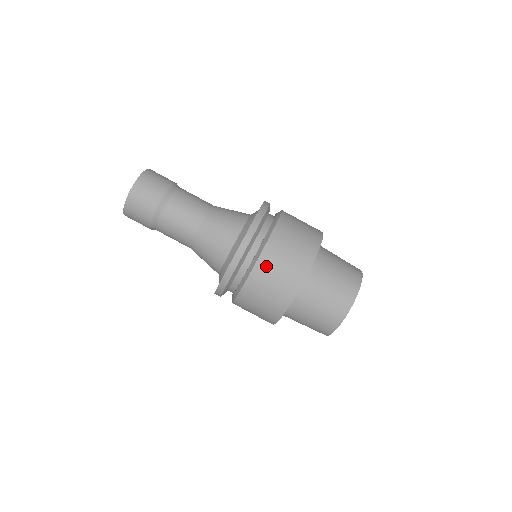
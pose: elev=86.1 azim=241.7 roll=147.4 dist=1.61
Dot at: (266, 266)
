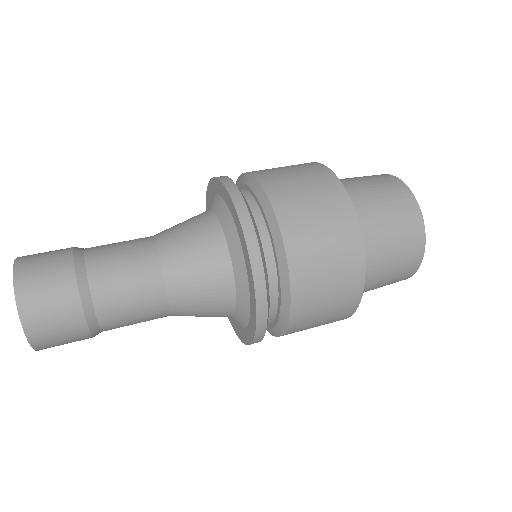
Dot at: (304, 259)
